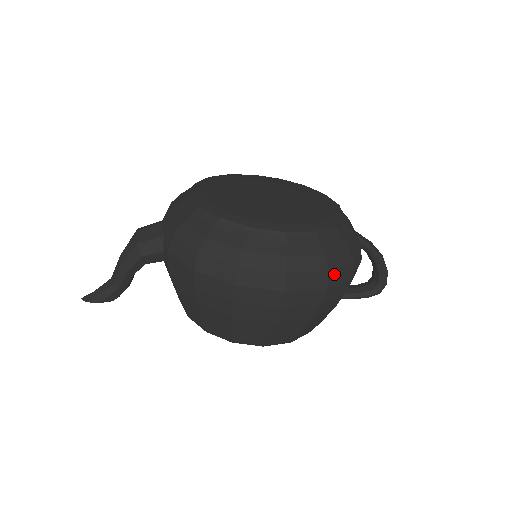
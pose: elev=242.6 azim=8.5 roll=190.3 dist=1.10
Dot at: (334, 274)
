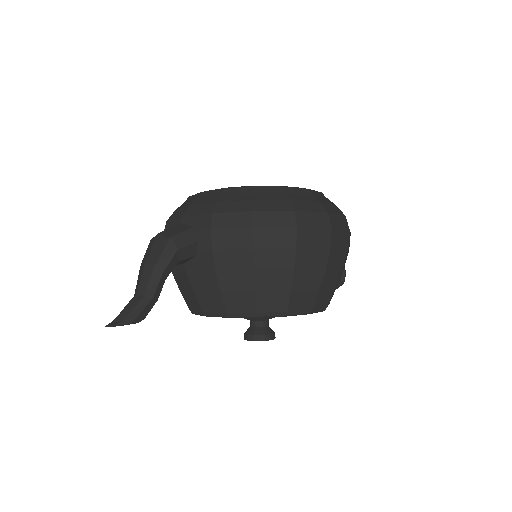
Dot at: occluded
